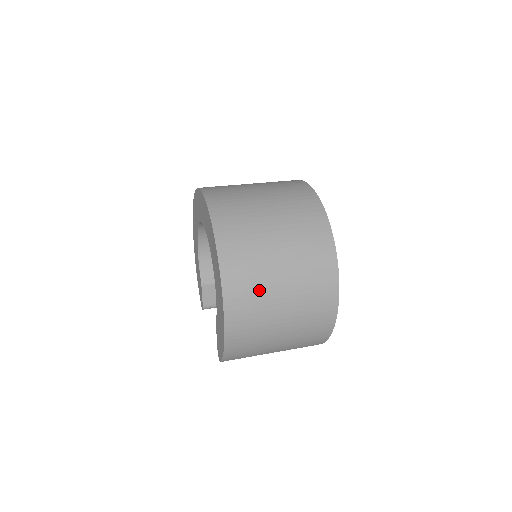
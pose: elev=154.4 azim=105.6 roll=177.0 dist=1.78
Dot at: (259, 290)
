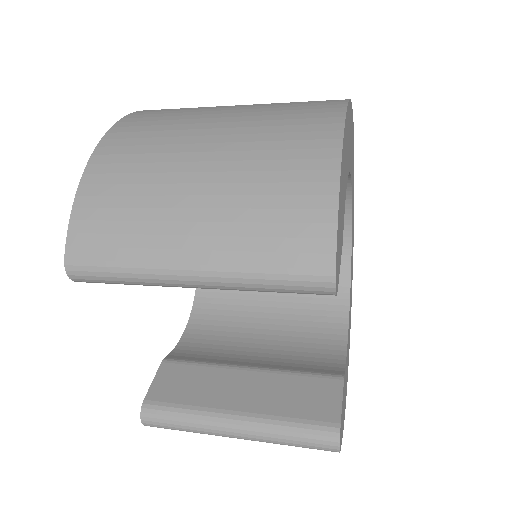
Dot at: (194, 109)
